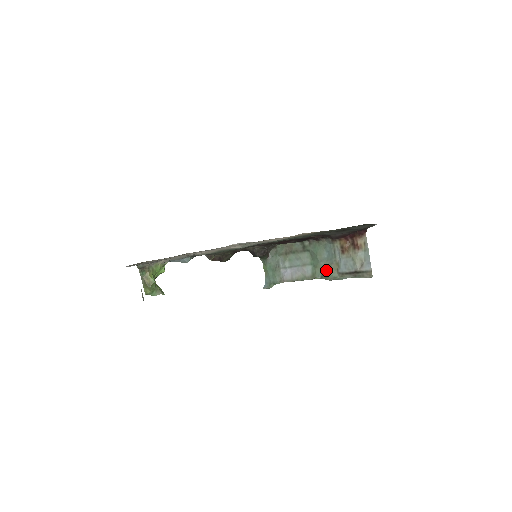
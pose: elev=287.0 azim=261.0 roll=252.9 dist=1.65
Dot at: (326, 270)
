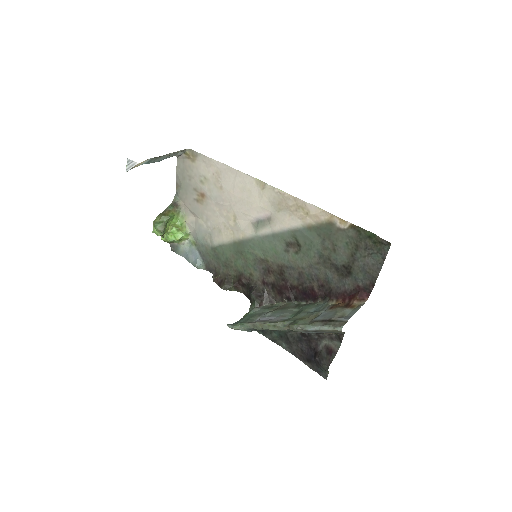
Dot at: (301, 318)
